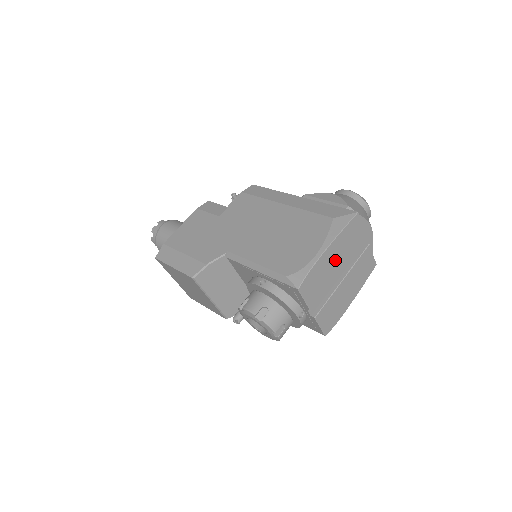
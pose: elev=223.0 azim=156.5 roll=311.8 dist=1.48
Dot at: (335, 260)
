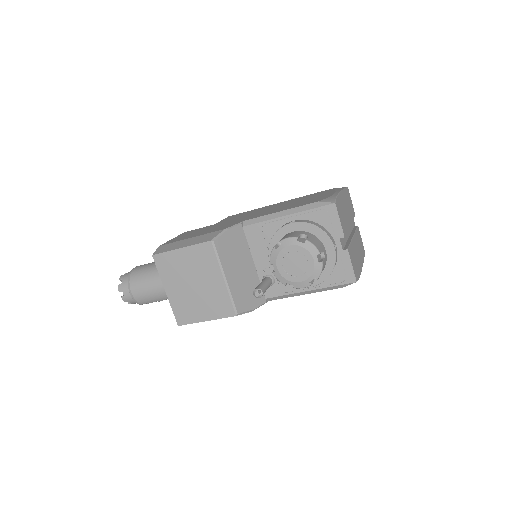
Dot at: (346, 210)
